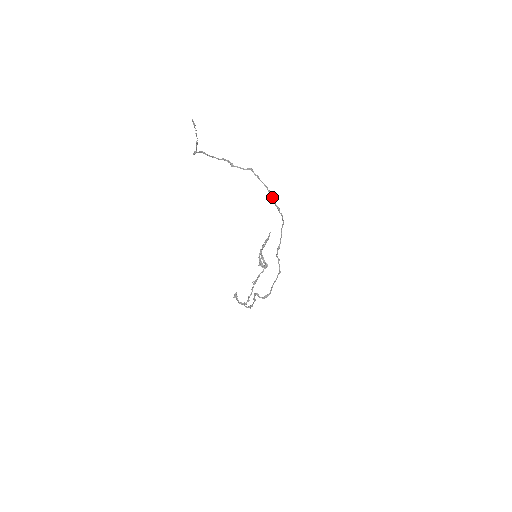
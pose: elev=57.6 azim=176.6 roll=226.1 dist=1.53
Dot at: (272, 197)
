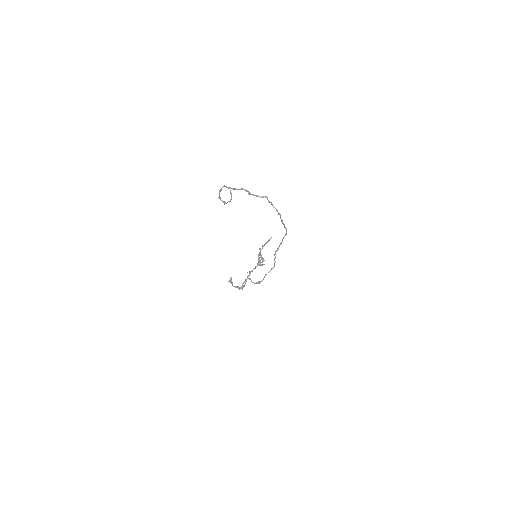
Dot at: (280, 217)
